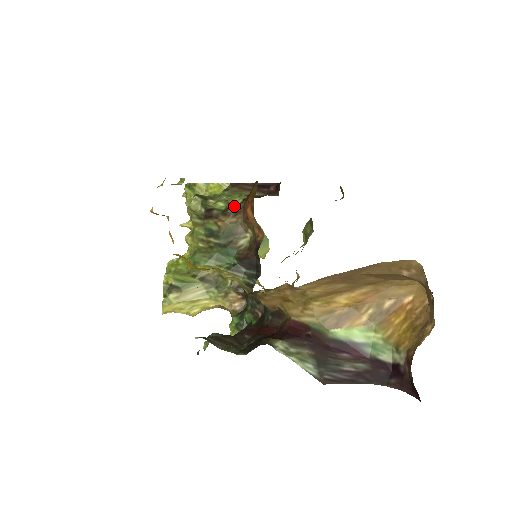
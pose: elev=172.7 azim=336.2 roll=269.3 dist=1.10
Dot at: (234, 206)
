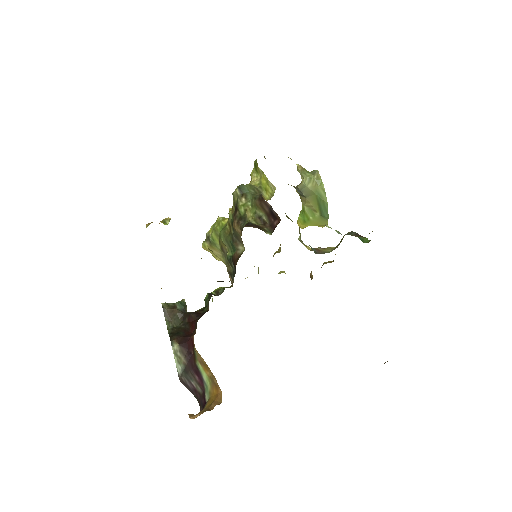
Dot at: (244, 220)
